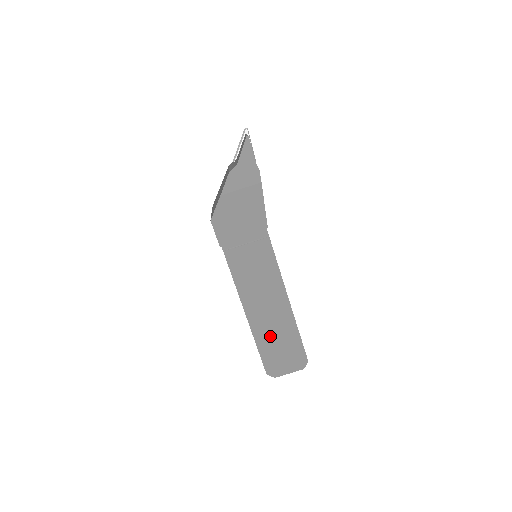
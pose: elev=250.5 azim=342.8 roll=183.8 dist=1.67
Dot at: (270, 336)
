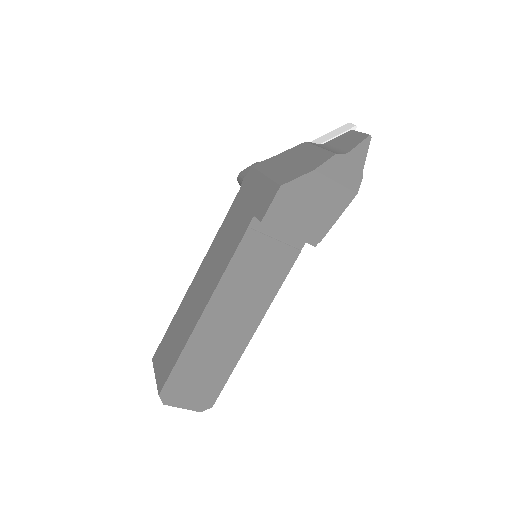
Dot at: (203, 354)
